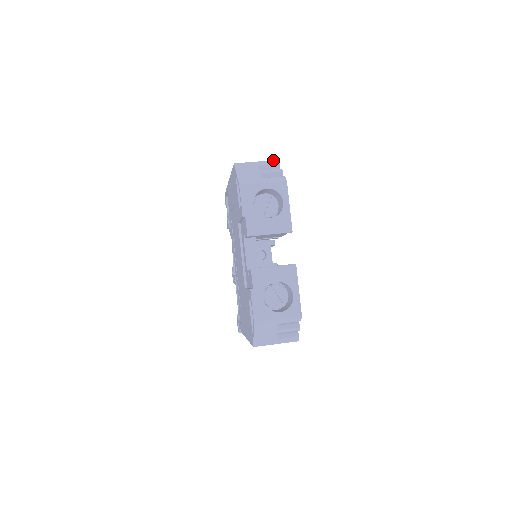
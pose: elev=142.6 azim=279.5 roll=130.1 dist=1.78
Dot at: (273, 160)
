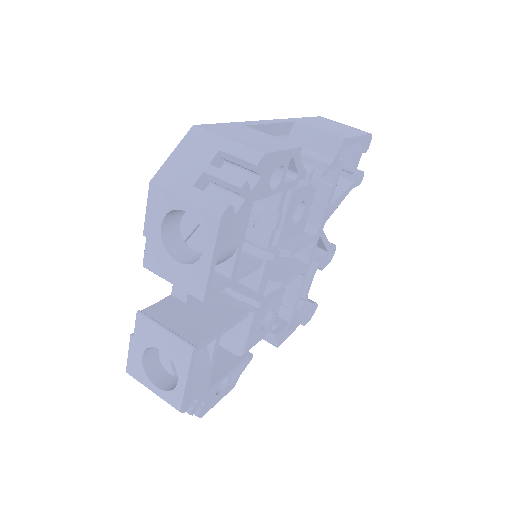
Dot at: (255, 149)
